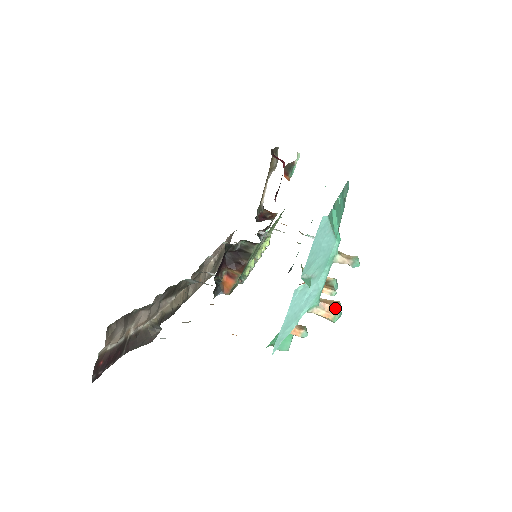
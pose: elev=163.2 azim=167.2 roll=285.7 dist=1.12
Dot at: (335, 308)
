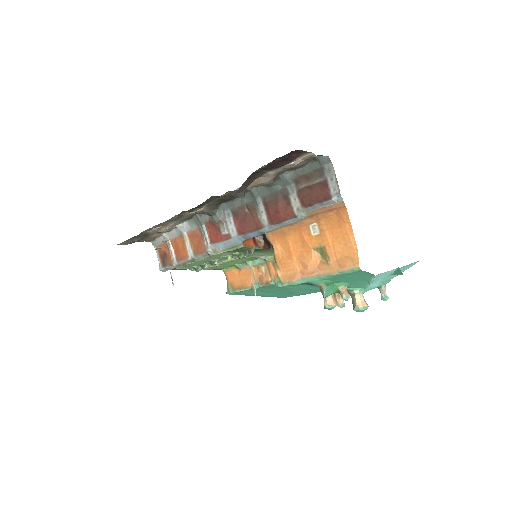
Dot at: (367, 304)
